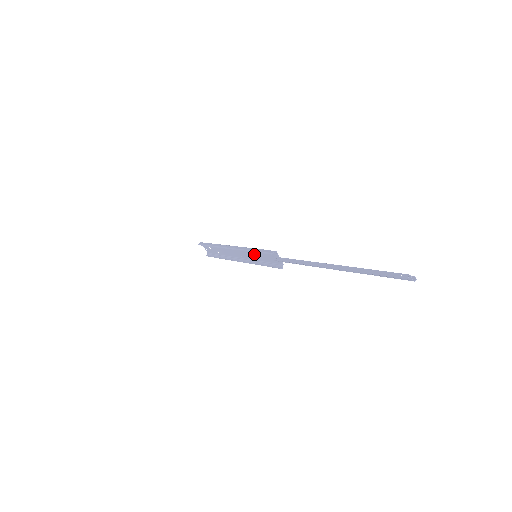
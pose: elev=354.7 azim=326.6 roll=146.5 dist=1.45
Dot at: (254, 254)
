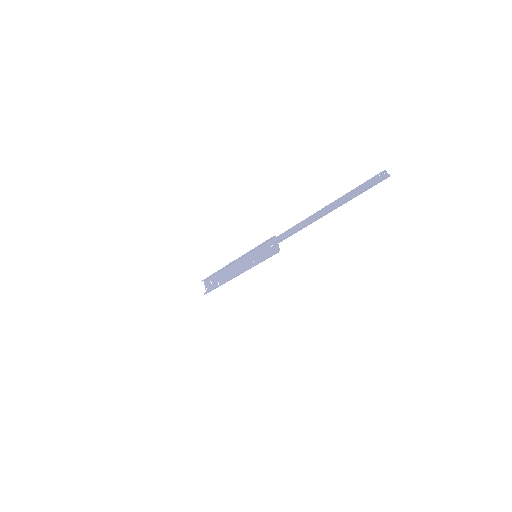
Dot at: (254, 257)
